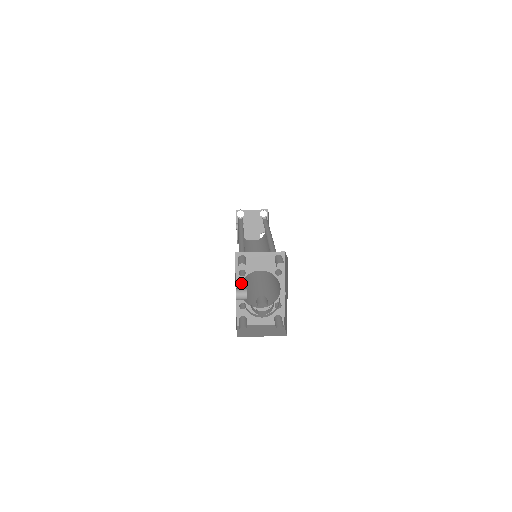
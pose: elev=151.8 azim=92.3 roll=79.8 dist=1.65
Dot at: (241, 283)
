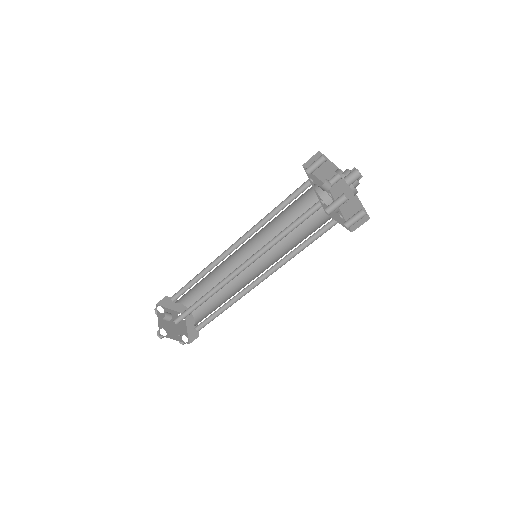
Dot at: occluded
